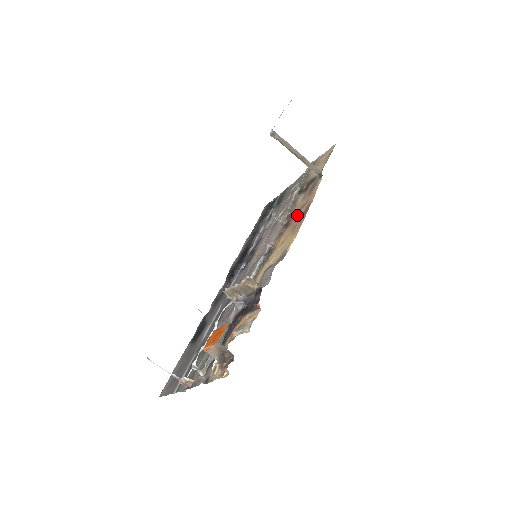
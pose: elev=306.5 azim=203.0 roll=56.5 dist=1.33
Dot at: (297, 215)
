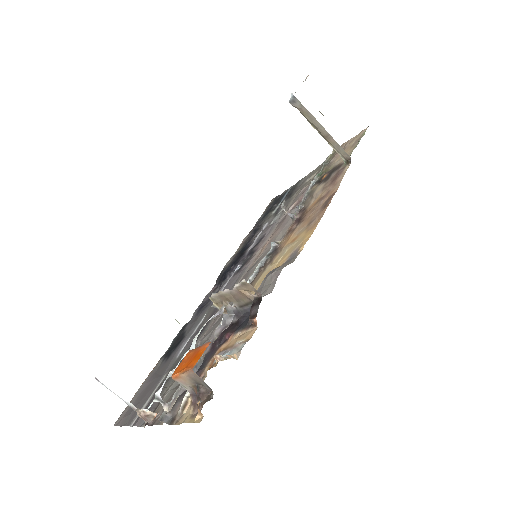
Dot at: (314, 208)
